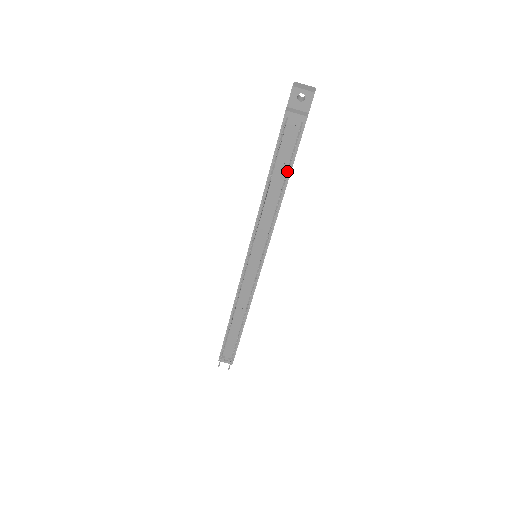
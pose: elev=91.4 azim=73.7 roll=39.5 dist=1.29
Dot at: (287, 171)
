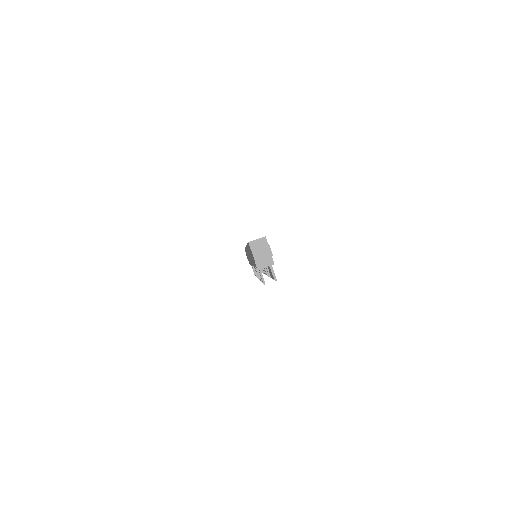
Dot at: (272, 277)
